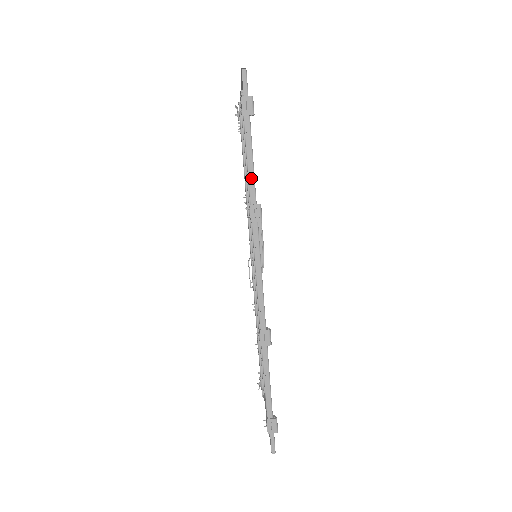
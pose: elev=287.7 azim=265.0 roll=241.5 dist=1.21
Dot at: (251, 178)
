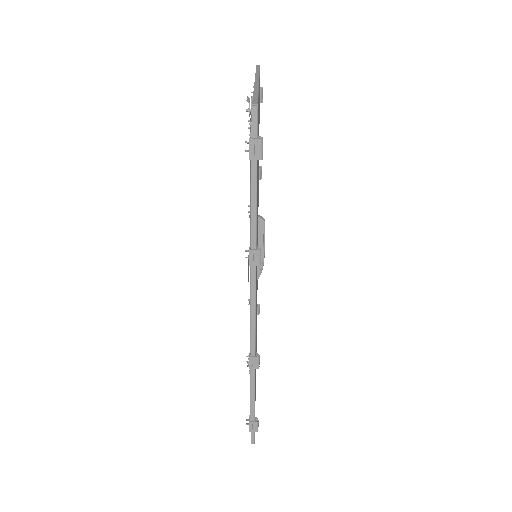
Dot at: (253, 224)
